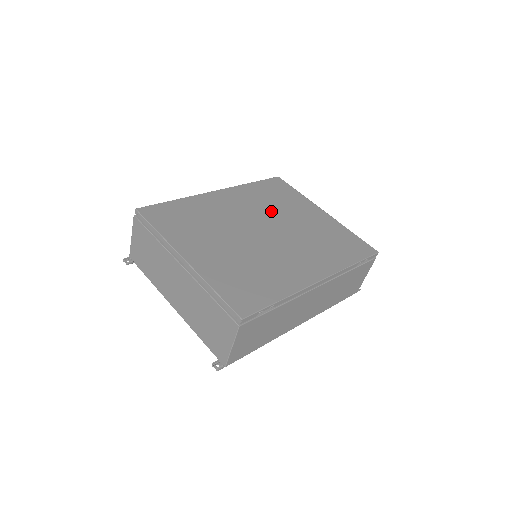
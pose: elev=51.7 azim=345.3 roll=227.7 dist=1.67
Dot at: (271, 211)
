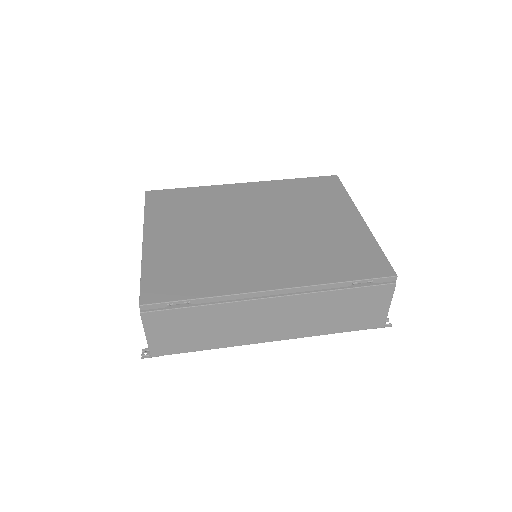
Dot at: (287, 209)
